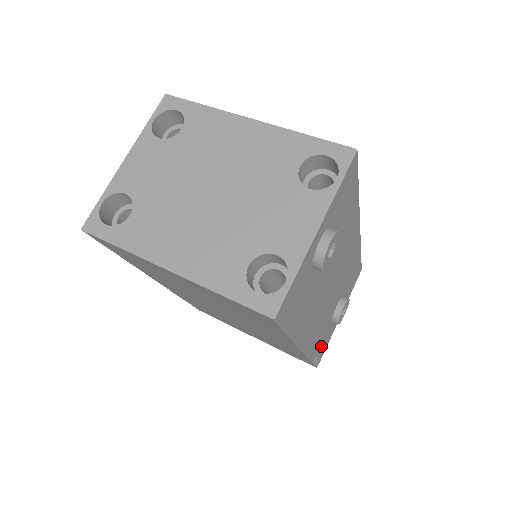
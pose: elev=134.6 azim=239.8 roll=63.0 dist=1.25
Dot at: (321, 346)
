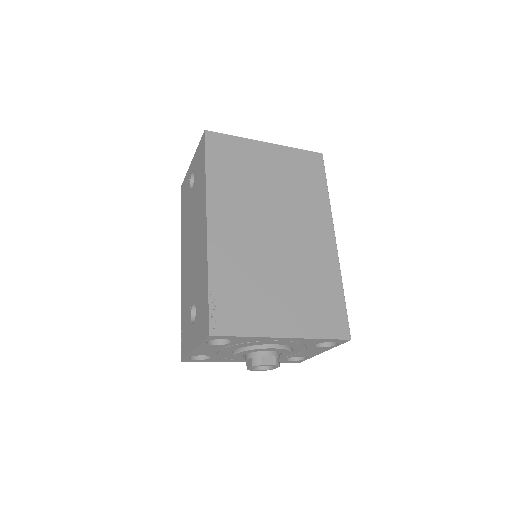
Dot at: occluded
